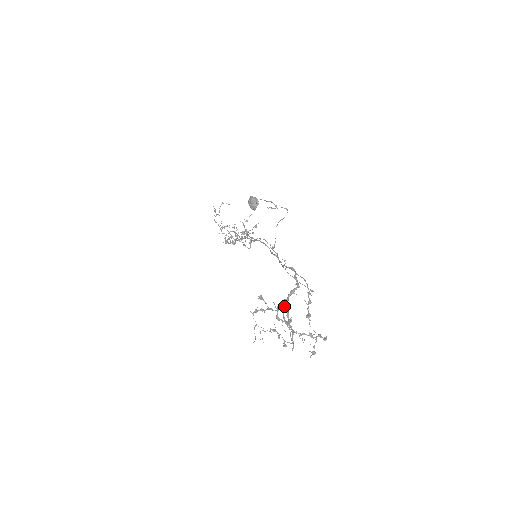
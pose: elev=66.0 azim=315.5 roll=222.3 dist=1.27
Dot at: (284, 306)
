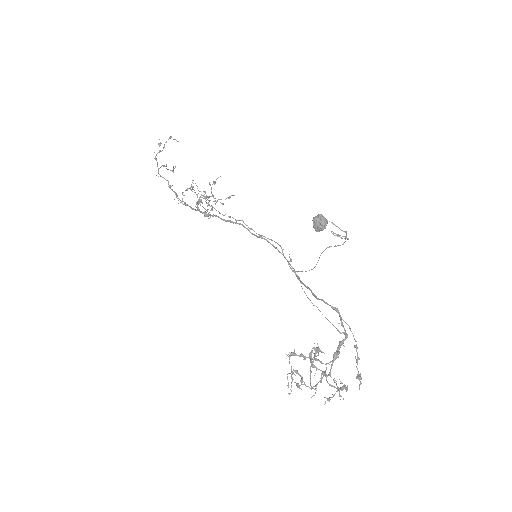
Dot at: (334, 360)
